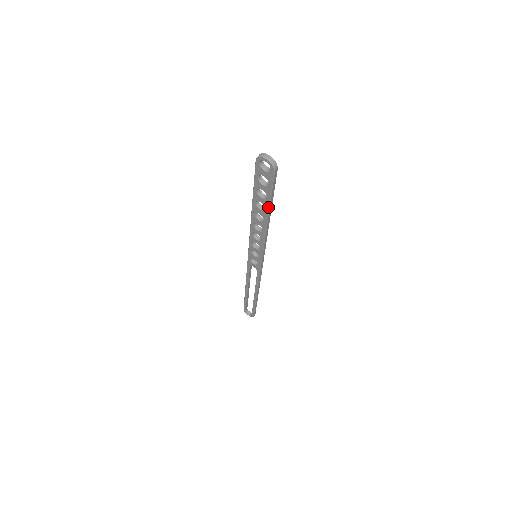
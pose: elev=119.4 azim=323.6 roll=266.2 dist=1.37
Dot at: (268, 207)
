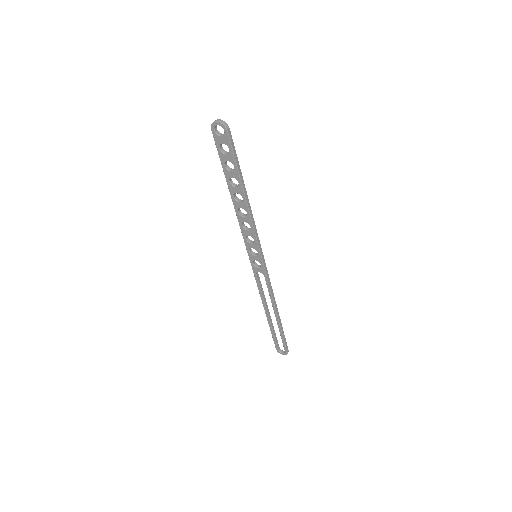
Dot at: (239, 178)
